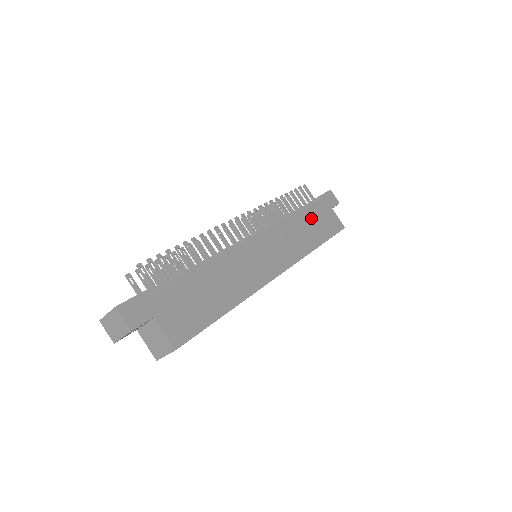
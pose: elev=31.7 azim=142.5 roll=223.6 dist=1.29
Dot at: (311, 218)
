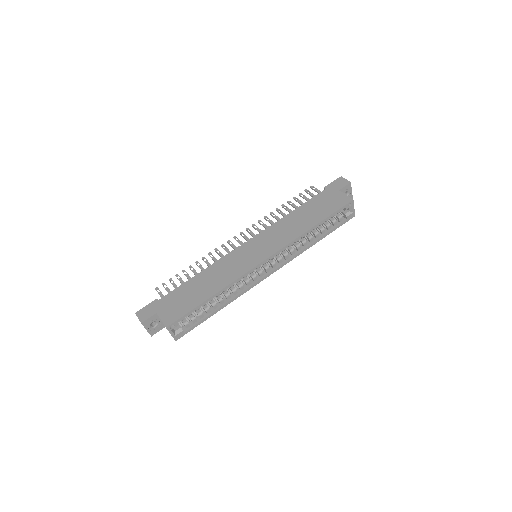
Dot at: (309, 208)
